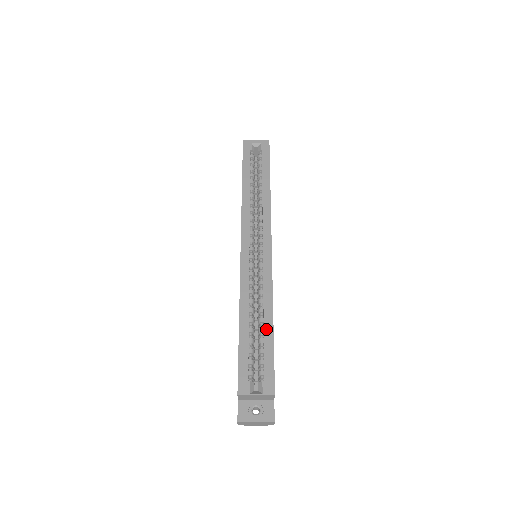
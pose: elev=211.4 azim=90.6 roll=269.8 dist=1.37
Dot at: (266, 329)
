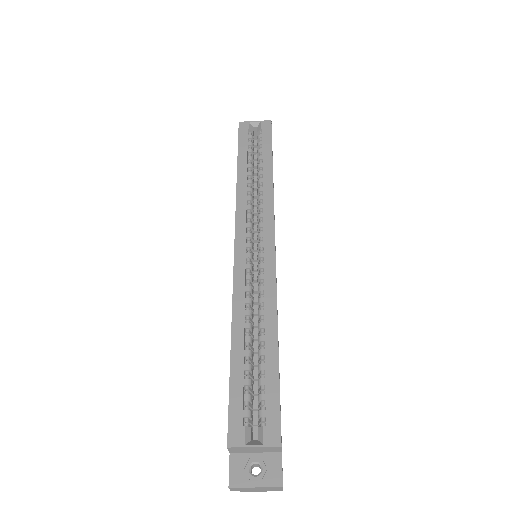
Dot at: (268, 350)
